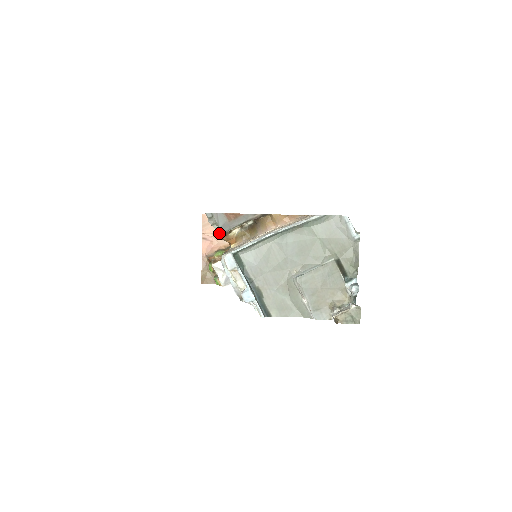
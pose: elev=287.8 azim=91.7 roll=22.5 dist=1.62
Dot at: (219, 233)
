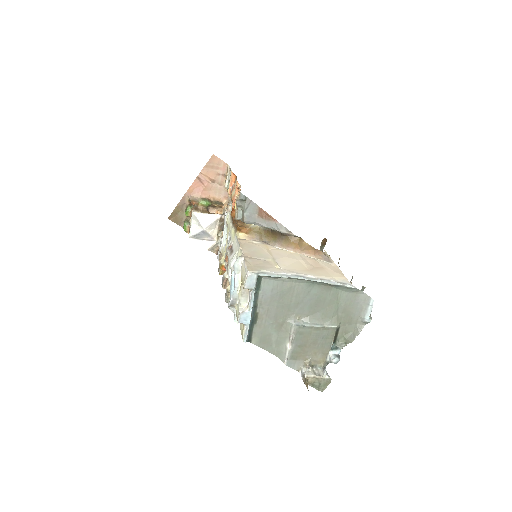
Dot at: (239, 217)
